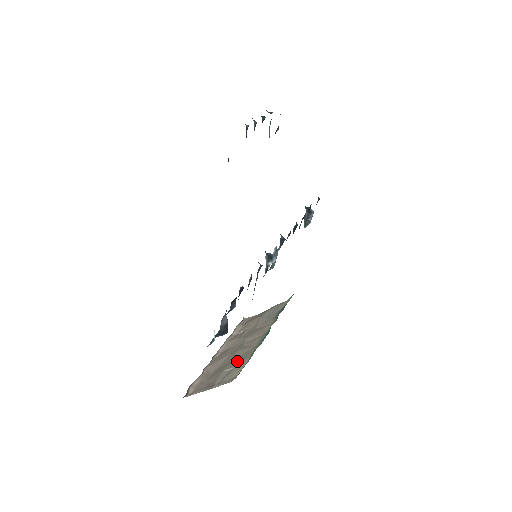
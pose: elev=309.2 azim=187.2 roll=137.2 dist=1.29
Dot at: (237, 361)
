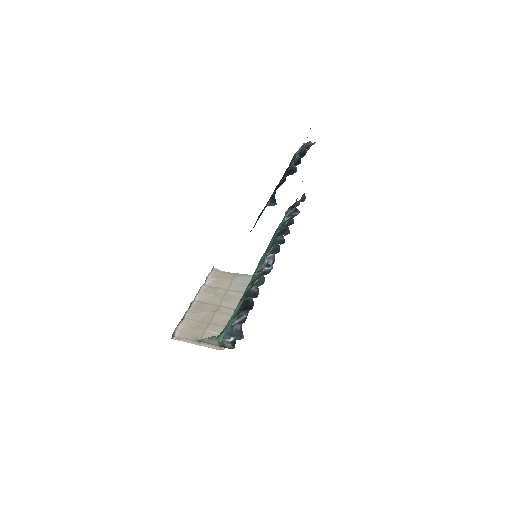
Dot at: (220, 327)
